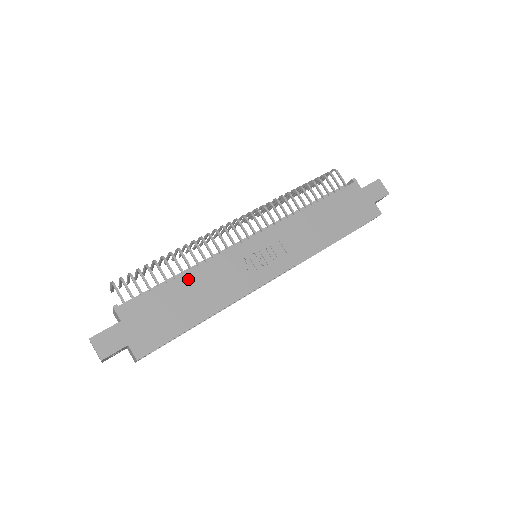
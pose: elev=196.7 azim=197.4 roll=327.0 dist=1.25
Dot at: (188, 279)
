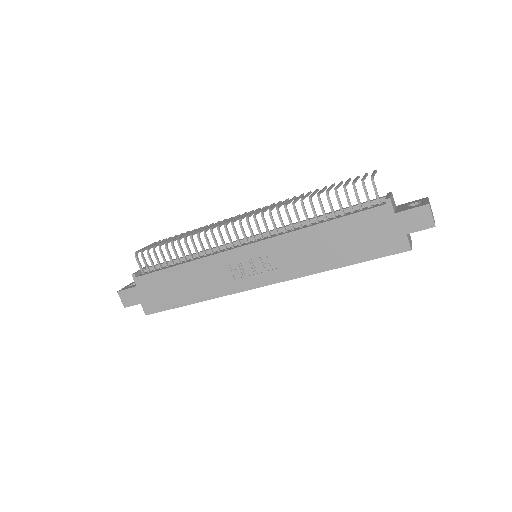
Dot at: (185, 269)
